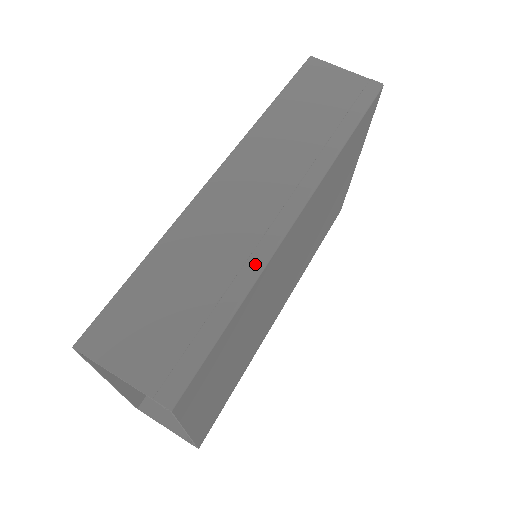
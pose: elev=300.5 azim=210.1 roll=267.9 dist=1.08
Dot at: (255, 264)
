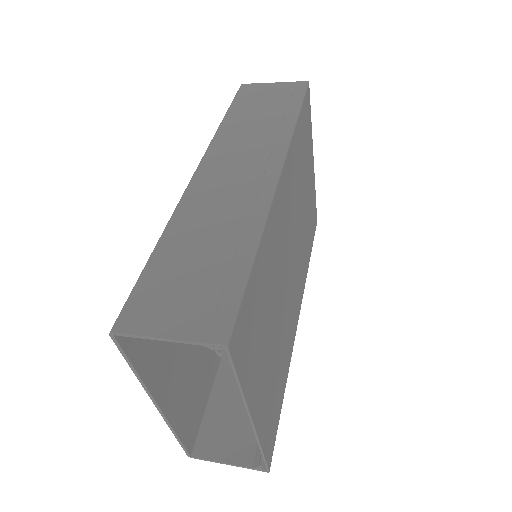
Dot at: (257, 217)
